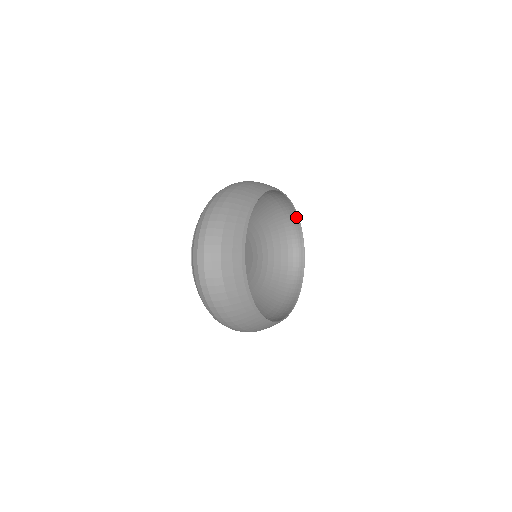
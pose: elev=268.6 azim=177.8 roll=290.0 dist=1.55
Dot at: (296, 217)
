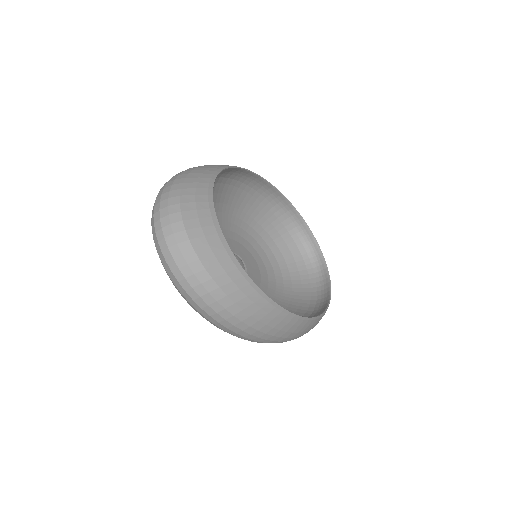
Dot at: (296, 213)
